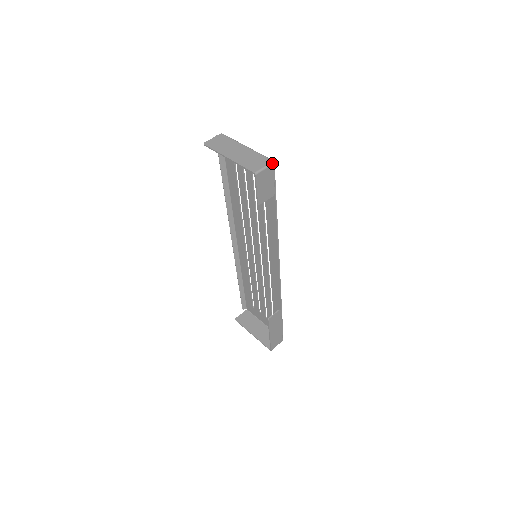
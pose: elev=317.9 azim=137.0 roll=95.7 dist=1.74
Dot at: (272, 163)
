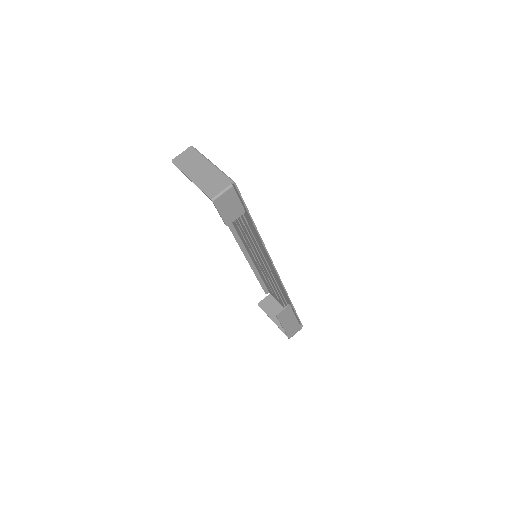
Dot at: (232, 185)
